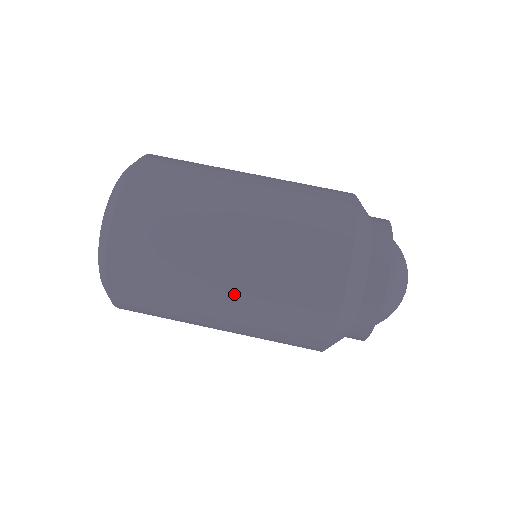
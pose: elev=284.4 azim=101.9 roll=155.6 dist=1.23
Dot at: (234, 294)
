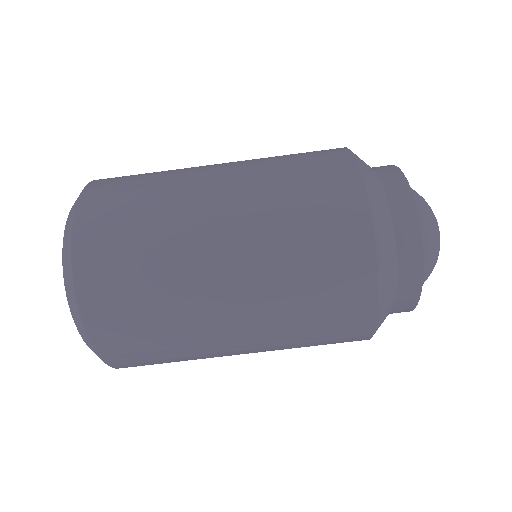
Dot at: (243, 281)
